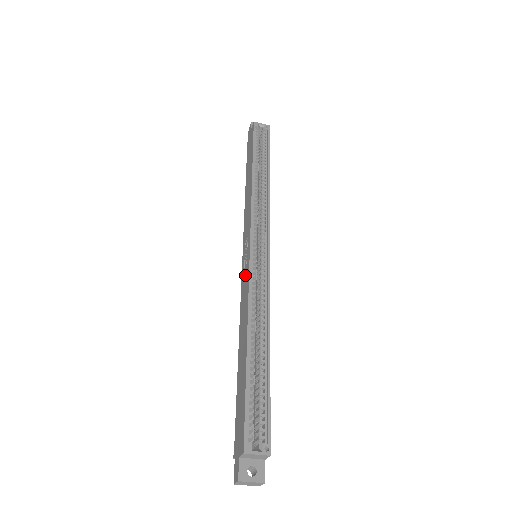
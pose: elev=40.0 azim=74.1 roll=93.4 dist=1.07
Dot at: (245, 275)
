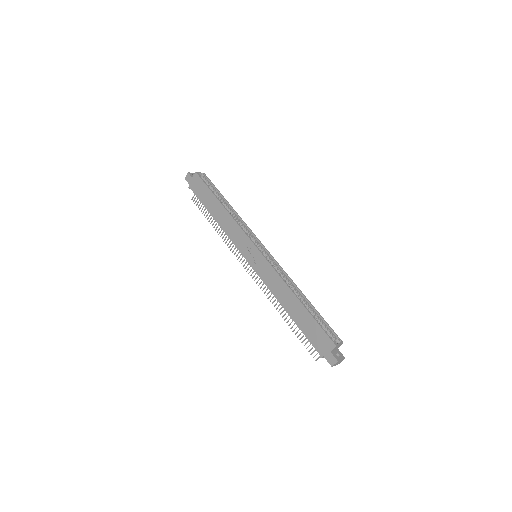
Dot at: (263, 267)
